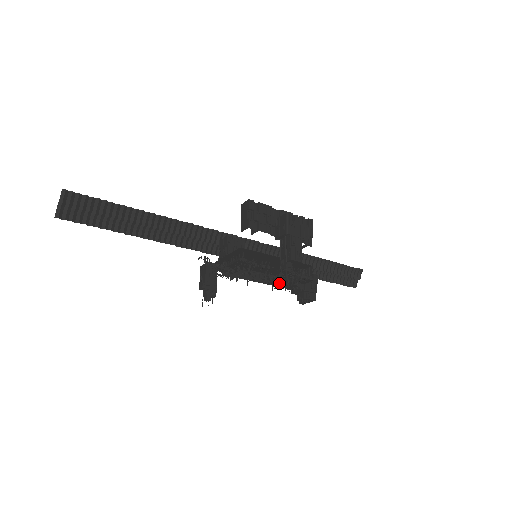
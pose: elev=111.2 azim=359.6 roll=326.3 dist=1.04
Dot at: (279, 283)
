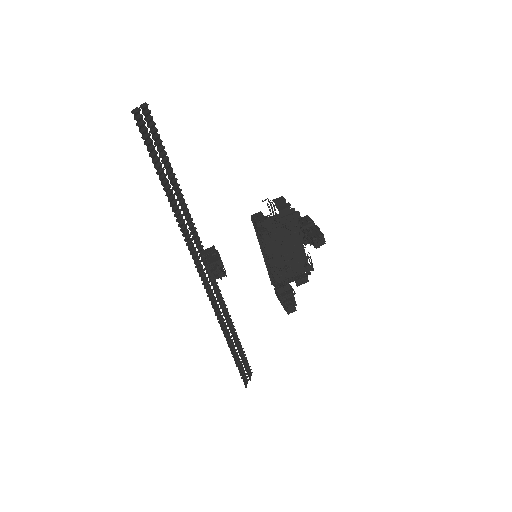
Dot at: (288, 270)
